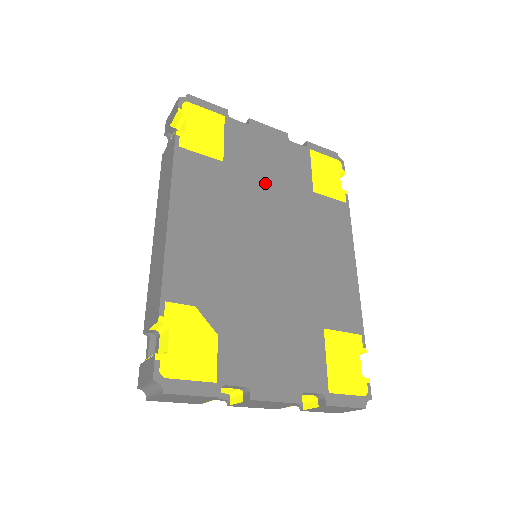
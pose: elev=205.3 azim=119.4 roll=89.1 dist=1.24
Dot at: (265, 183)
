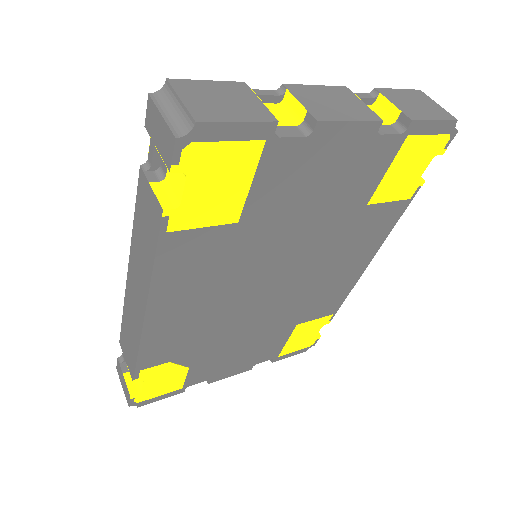
Dot at: (296, 224)
